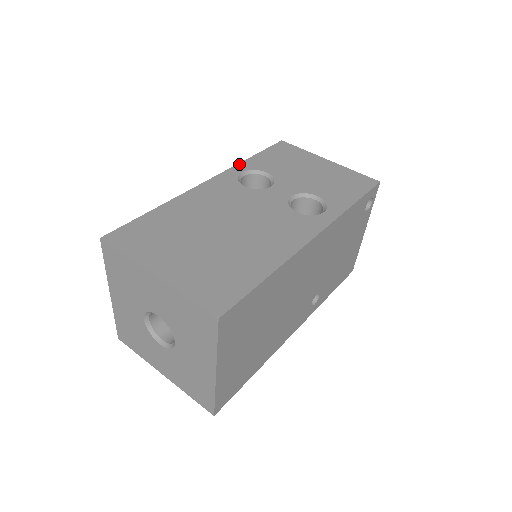
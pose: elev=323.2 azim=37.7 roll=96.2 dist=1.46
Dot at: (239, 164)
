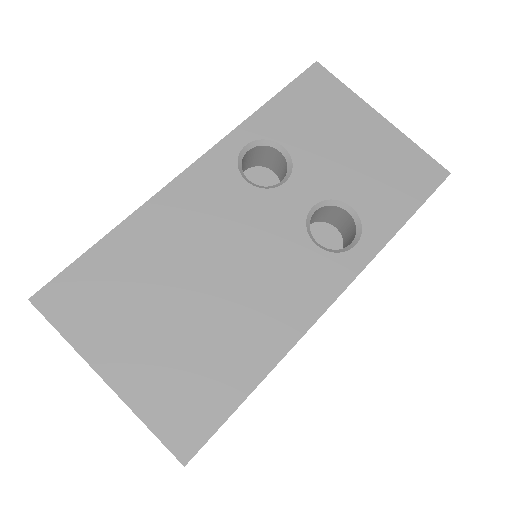
Dot at: (243, 124)
